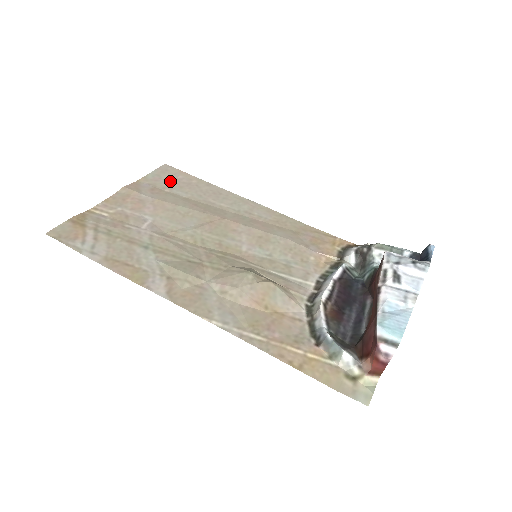
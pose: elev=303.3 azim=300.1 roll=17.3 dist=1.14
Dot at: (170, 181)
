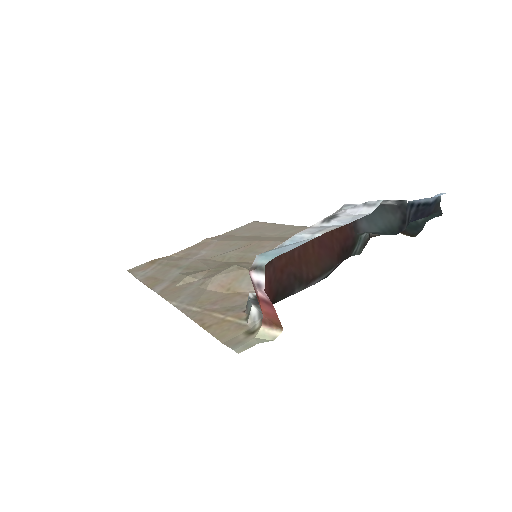
Dot at: (246, 229)
